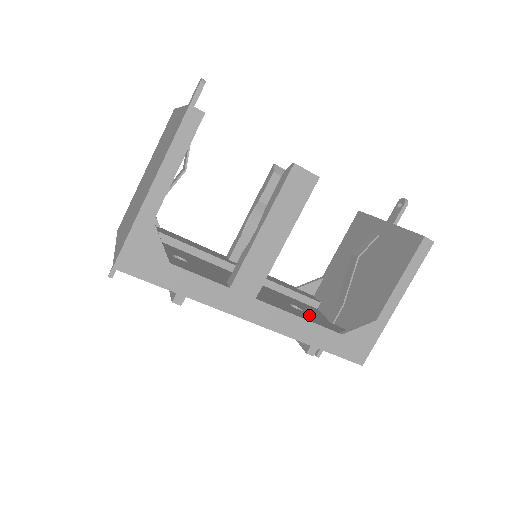
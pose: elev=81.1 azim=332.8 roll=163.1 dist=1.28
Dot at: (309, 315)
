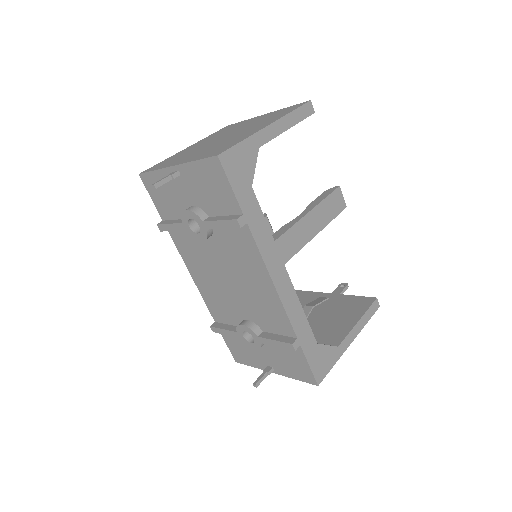
Dot at: occluded
